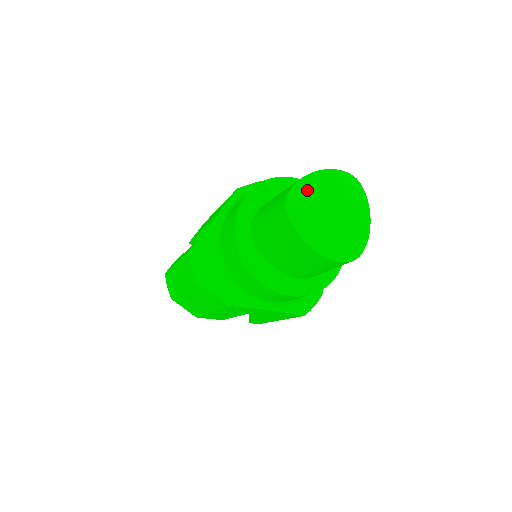
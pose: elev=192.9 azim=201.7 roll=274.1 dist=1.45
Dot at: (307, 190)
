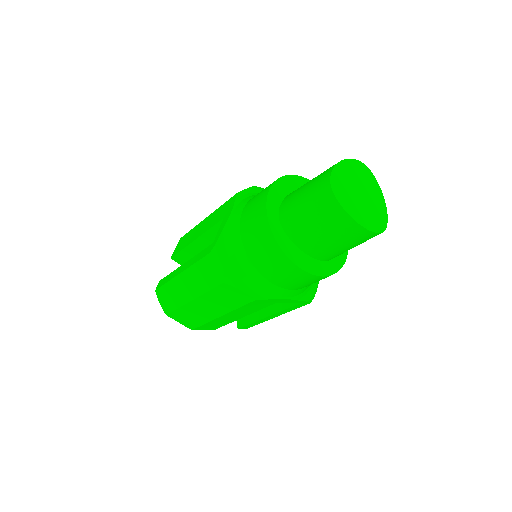
Dot at: (341, 175)
